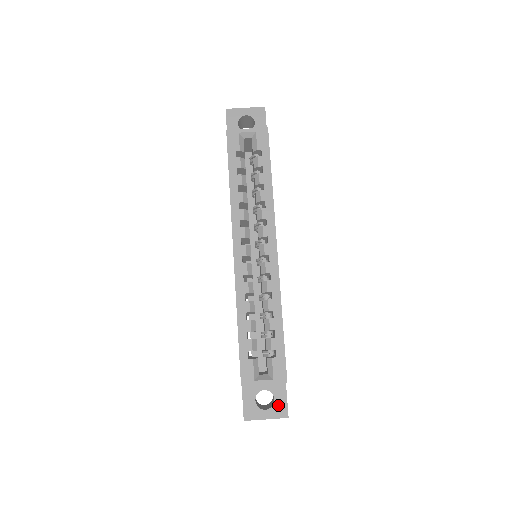
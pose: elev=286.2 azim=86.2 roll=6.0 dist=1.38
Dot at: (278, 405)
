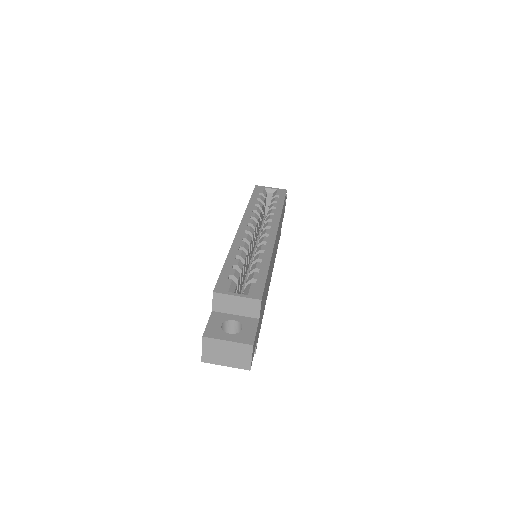
Dot at: (245, 333)
